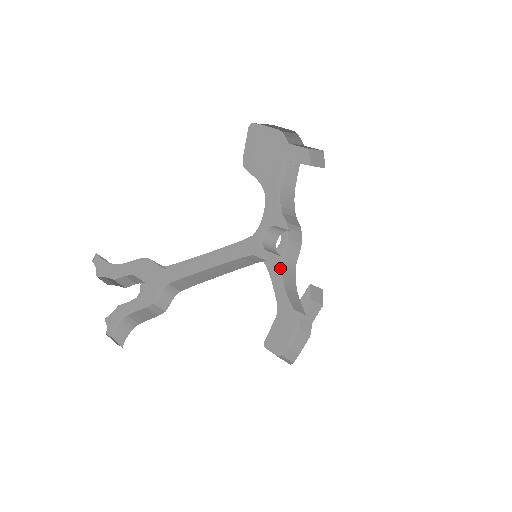
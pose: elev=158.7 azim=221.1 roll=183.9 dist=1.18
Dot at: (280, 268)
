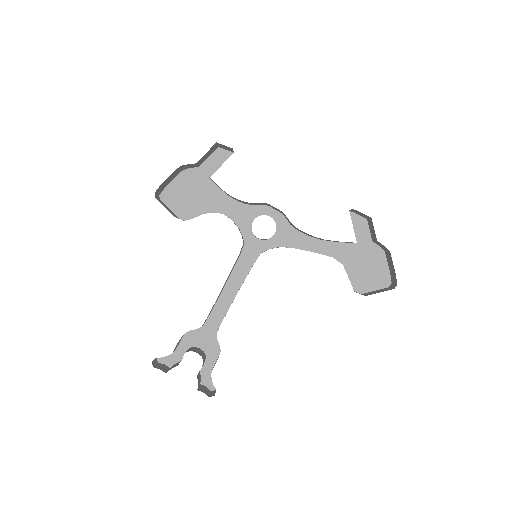
Dot at: (299, 234)
